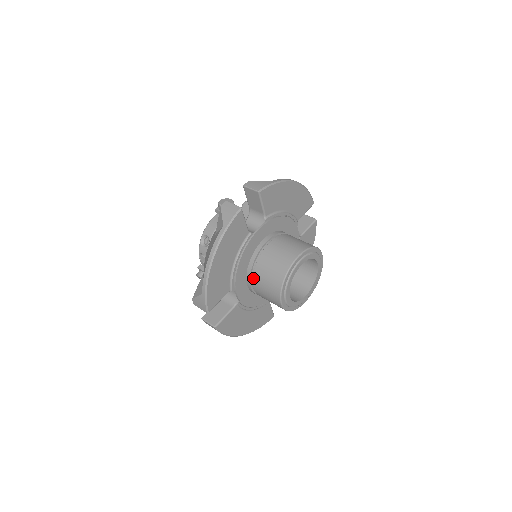
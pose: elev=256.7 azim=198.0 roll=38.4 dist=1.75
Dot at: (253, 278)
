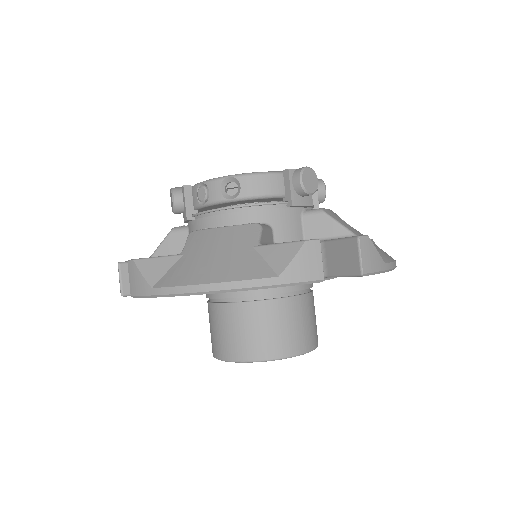
Dot at: (226, 304)
